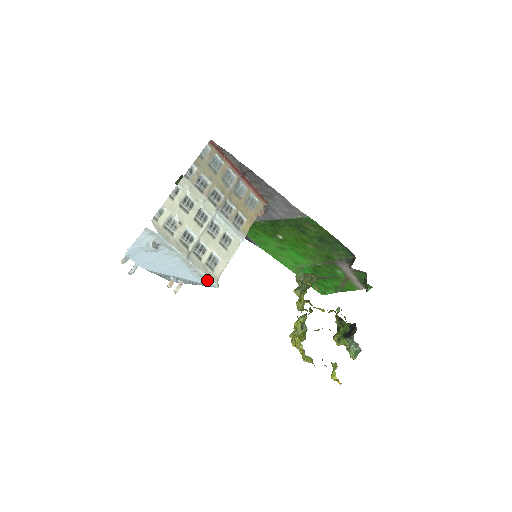
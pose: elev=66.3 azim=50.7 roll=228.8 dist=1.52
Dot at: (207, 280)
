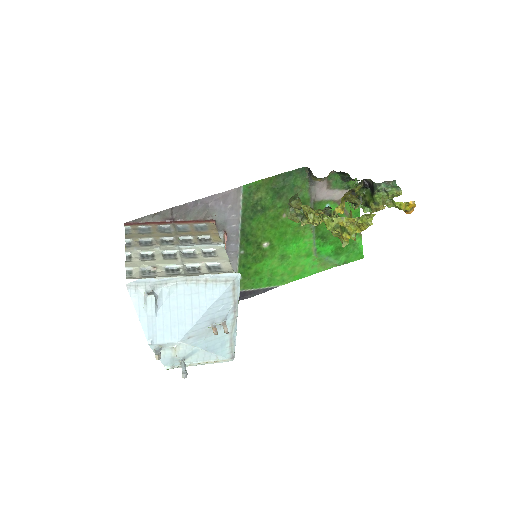
Dot at: (224, 278)
